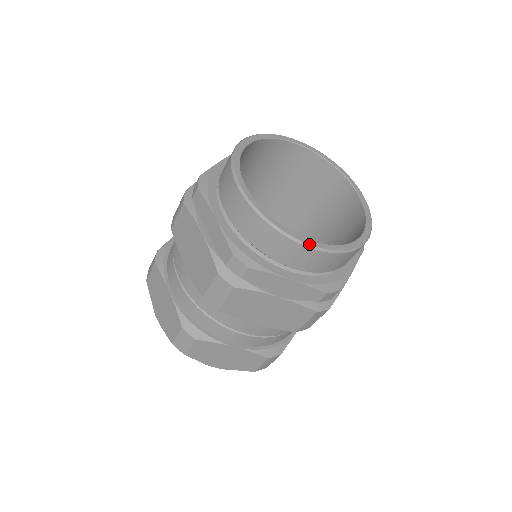
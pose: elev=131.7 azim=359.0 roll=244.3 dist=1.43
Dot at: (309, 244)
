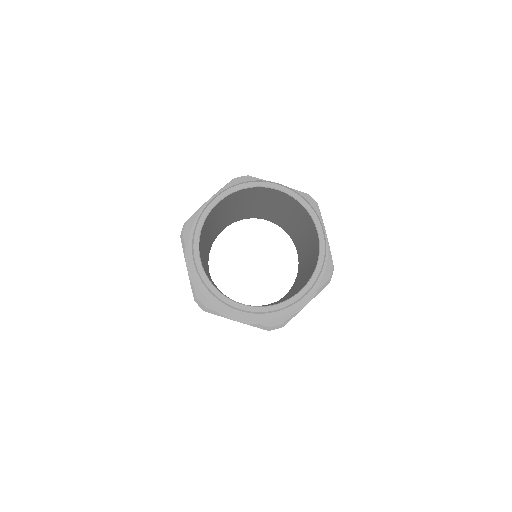
Dot at: (303, 295)
